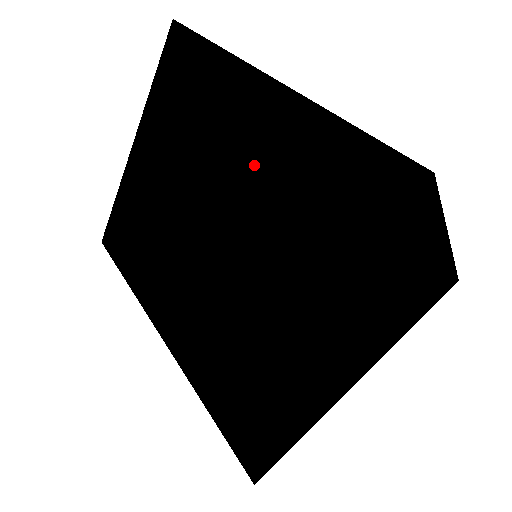
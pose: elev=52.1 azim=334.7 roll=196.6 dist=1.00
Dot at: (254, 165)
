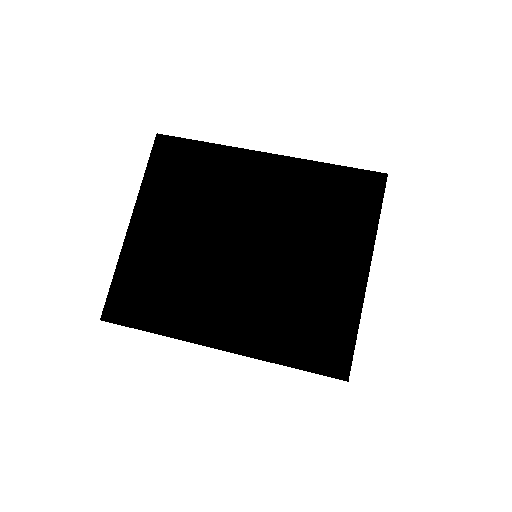
Dot at: (256, 181)
